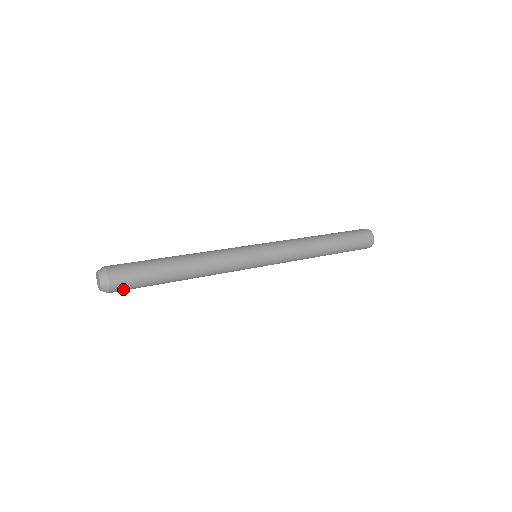
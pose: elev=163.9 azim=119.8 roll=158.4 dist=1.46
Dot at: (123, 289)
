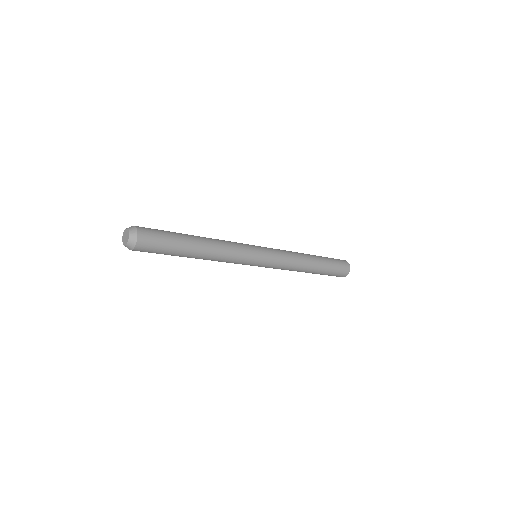
Dot at: (143, 251)
